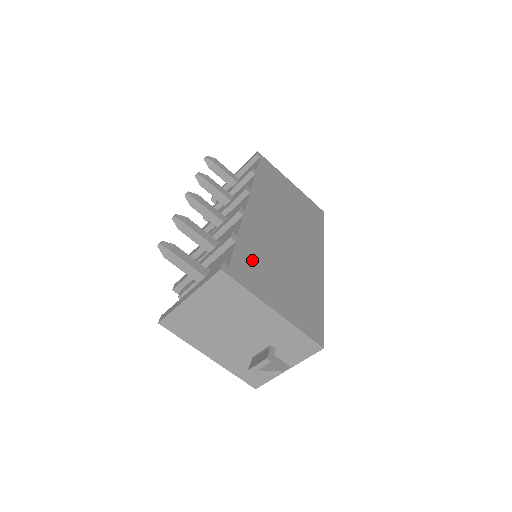
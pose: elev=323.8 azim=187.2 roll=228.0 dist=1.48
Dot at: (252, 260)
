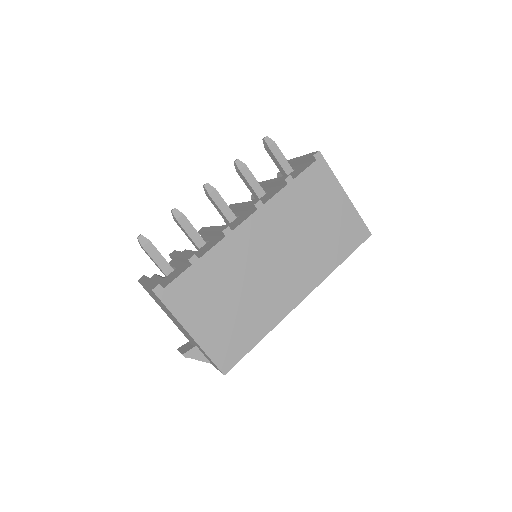
Dot at: (199, 285)
